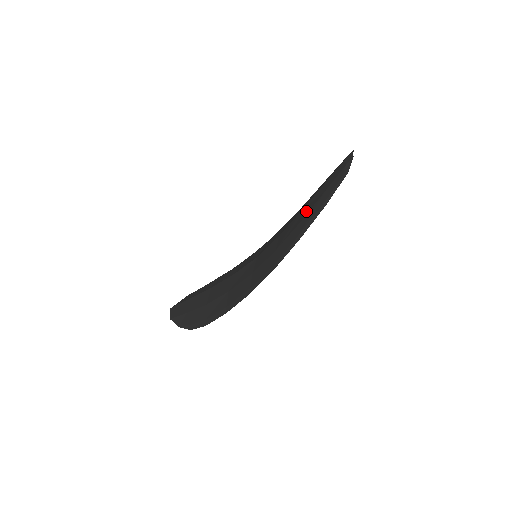
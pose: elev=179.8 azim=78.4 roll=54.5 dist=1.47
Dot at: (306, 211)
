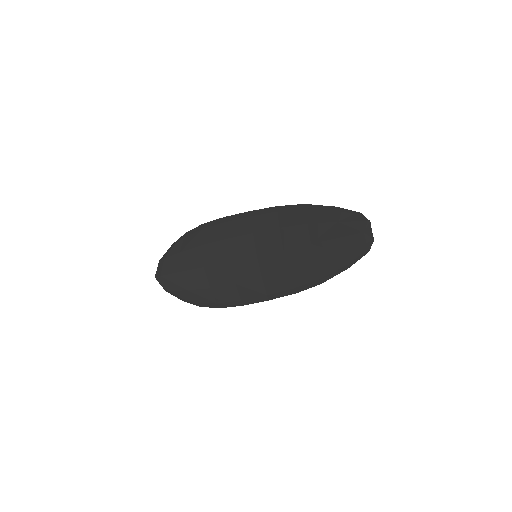
Dot at: (322, 256)
